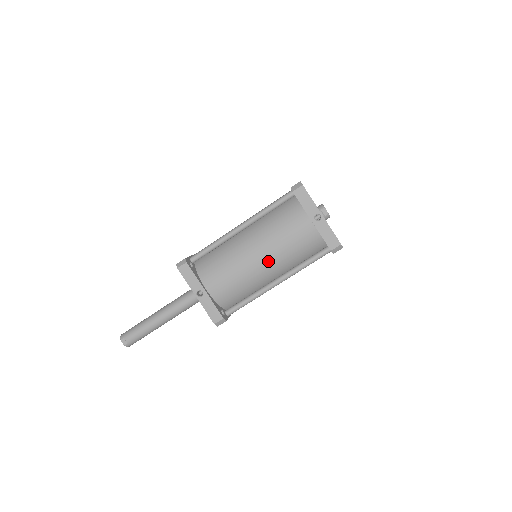
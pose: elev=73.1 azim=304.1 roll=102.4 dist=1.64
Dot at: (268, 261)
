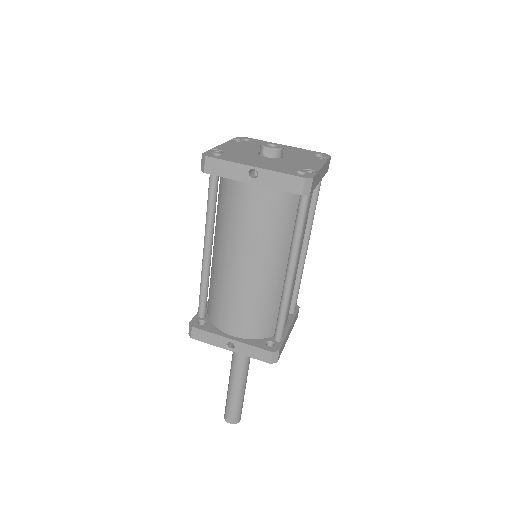
Dot at: (257, 262)
